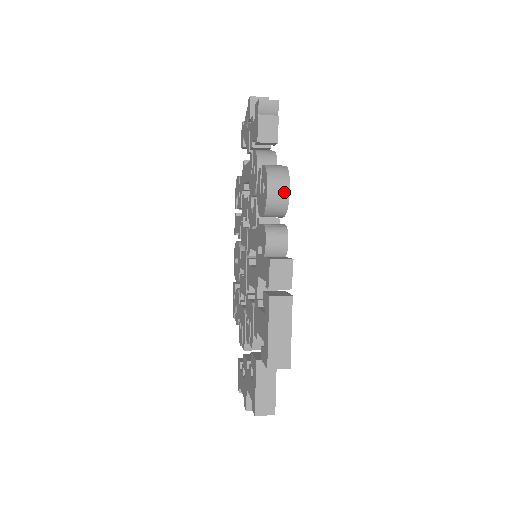
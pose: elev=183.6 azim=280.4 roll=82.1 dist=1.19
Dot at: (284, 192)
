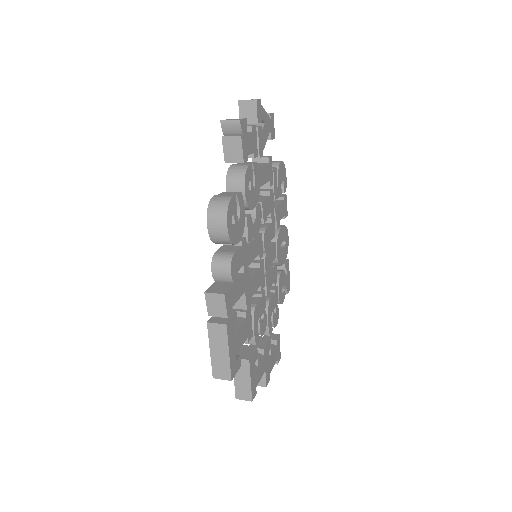
Dot at: (222, 228)
